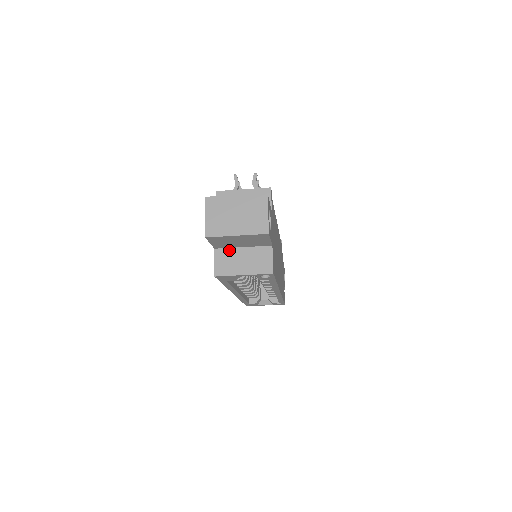
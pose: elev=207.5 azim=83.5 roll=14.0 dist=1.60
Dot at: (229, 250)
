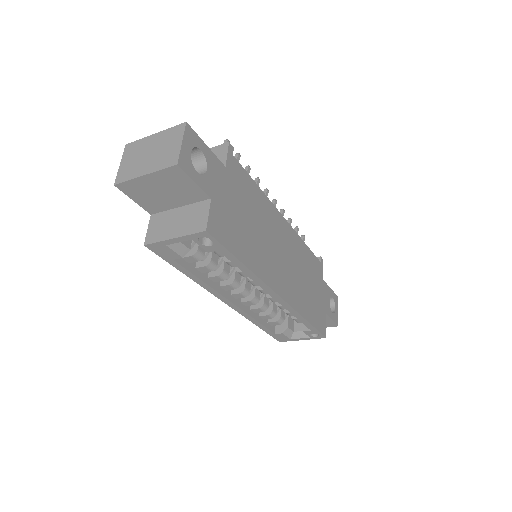
Dot at: (165, 213)
